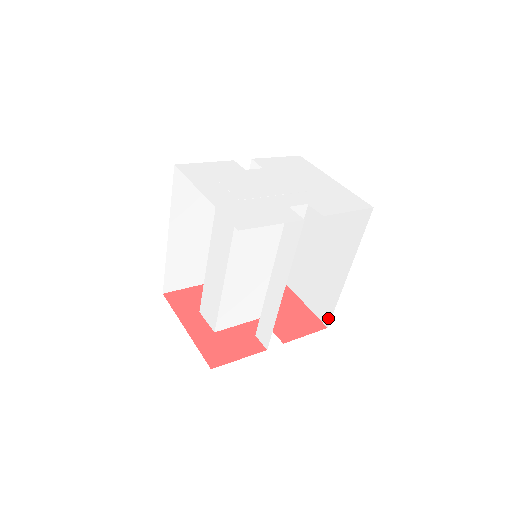
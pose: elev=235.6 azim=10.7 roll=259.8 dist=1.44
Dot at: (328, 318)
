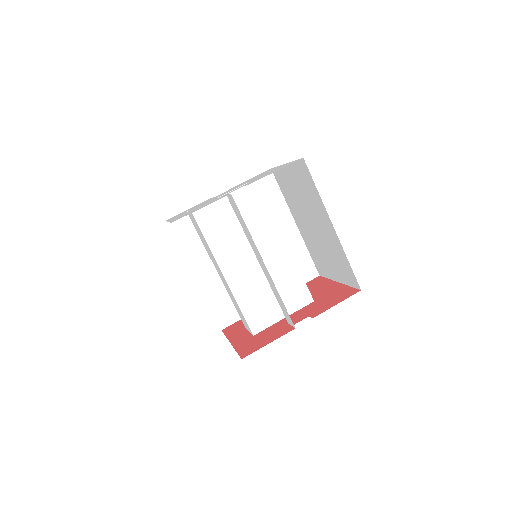
Dot at: (355, 281)
